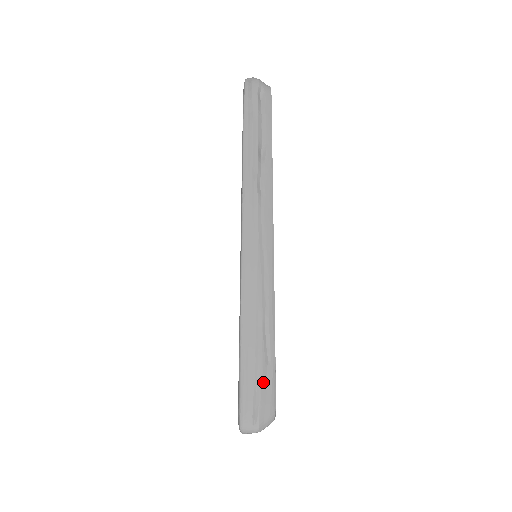
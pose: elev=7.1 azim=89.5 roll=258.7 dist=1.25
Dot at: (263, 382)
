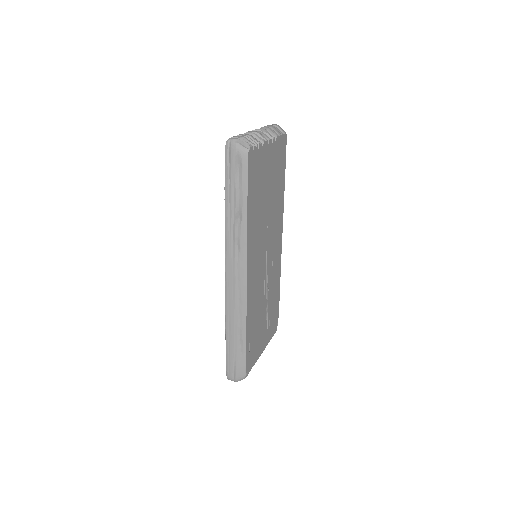
Dot at: (238, 362)
